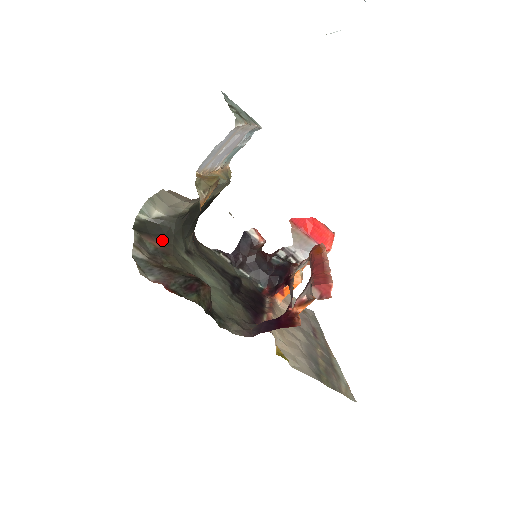
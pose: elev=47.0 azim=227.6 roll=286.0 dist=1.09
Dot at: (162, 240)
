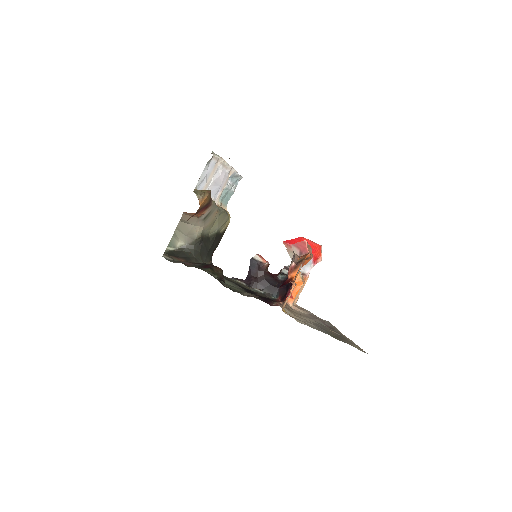
Dot at: (186, 259)
